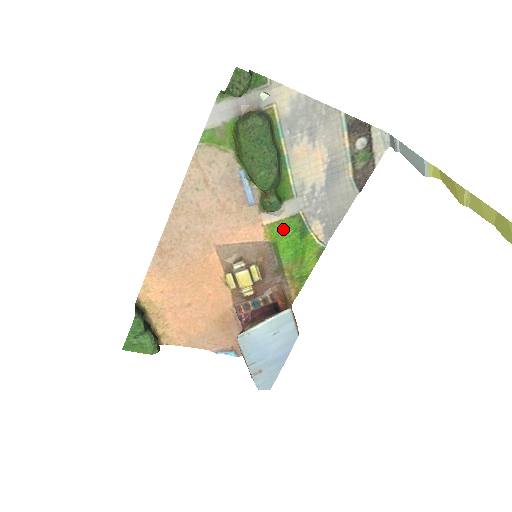
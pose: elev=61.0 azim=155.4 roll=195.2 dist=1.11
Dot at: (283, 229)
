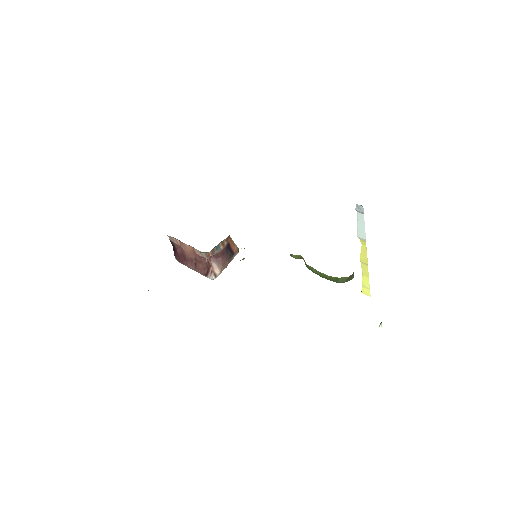
Dot at: occluded
